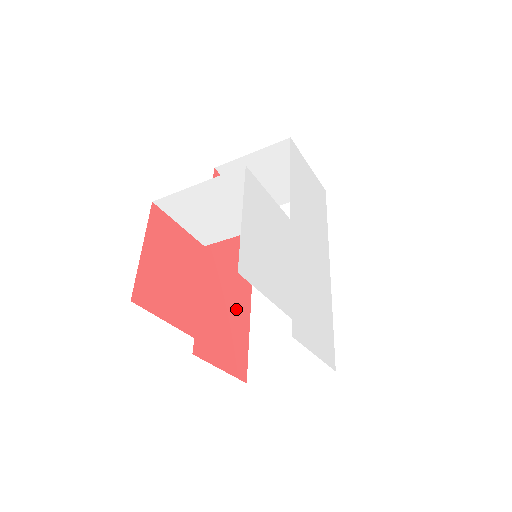
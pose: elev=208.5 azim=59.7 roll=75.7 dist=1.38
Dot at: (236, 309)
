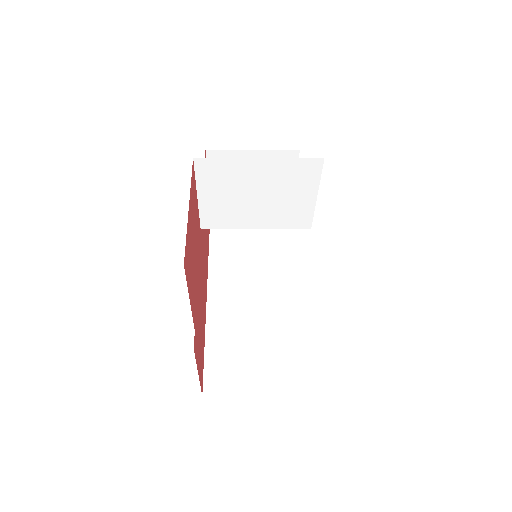
Dot at: (203, 309)
